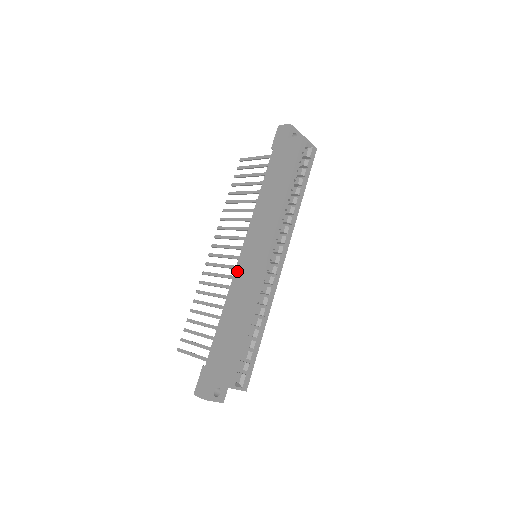
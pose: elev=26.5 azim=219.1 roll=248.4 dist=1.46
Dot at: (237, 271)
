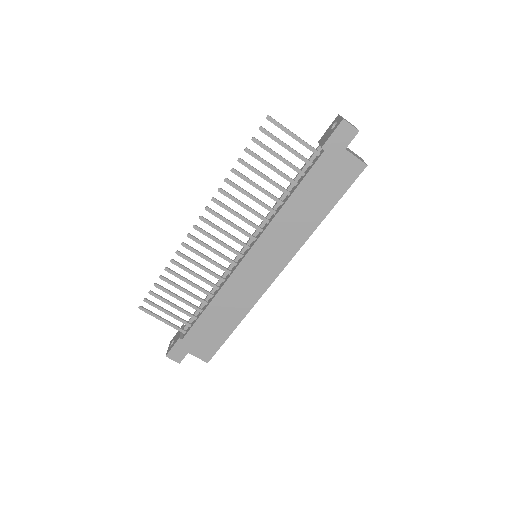
Dot at: (237, 273)
